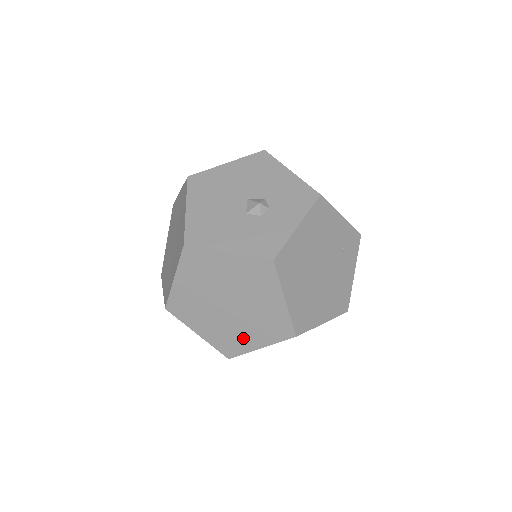
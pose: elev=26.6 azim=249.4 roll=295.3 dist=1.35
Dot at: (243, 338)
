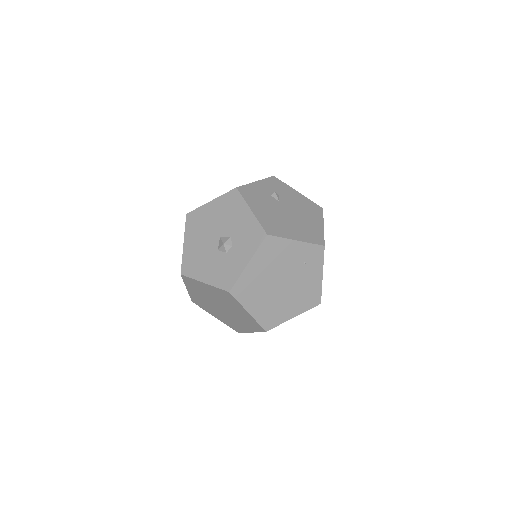
Dot at: (239, 325)
